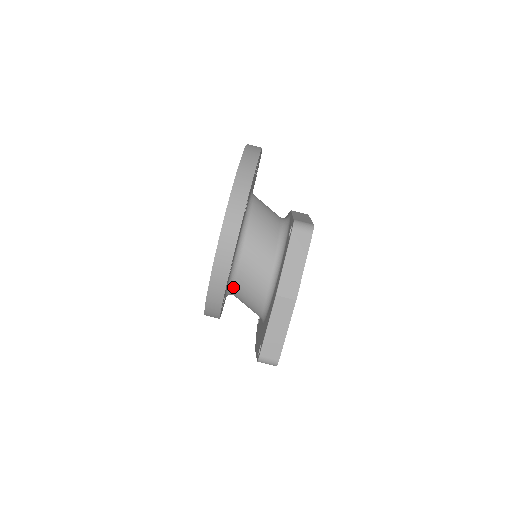
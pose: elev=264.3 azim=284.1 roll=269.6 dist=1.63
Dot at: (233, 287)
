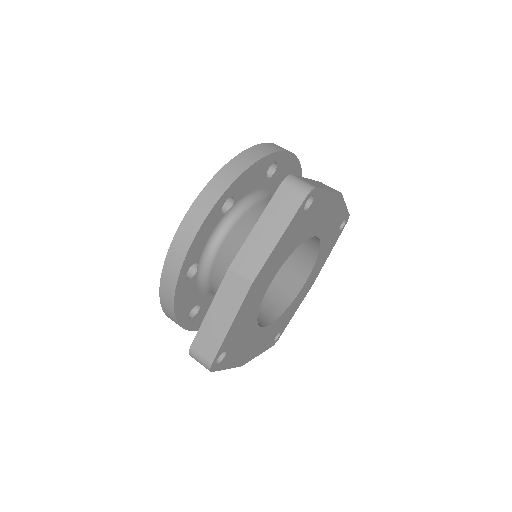
Dot at: (244, 210)
